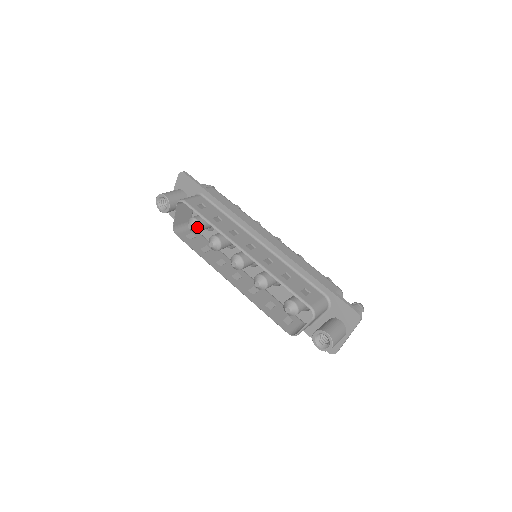
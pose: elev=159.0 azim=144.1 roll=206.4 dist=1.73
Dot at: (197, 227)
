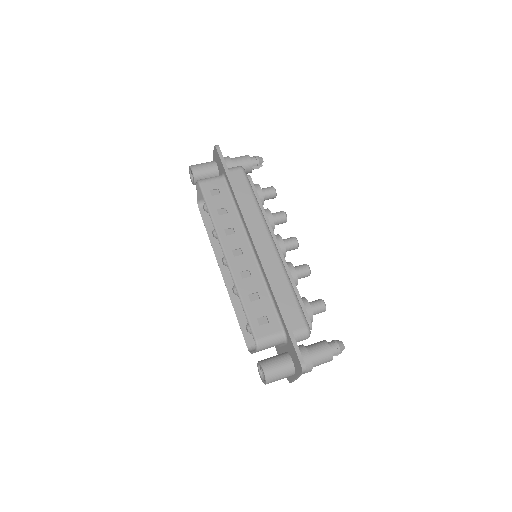
Dot at: occluded
